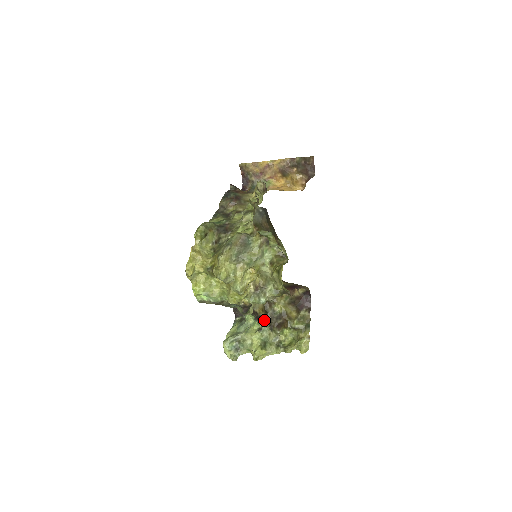
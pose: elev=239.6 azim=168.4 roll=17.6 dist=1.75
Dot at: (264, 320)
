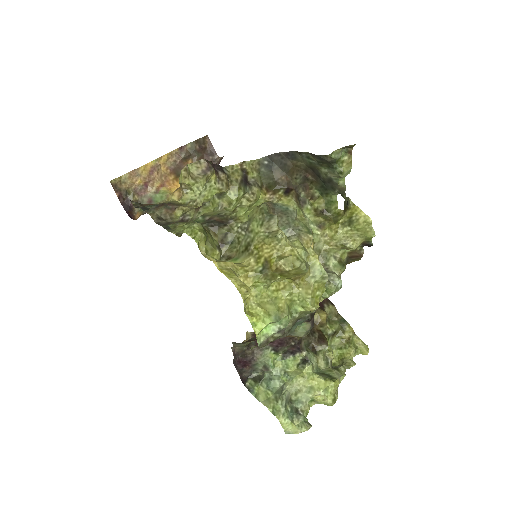
Dot at: (302, 345)
